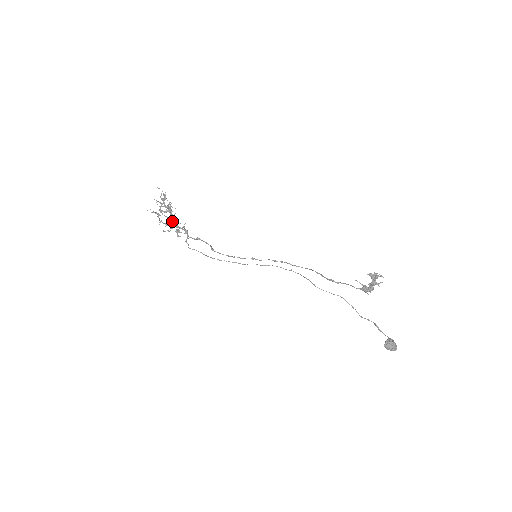
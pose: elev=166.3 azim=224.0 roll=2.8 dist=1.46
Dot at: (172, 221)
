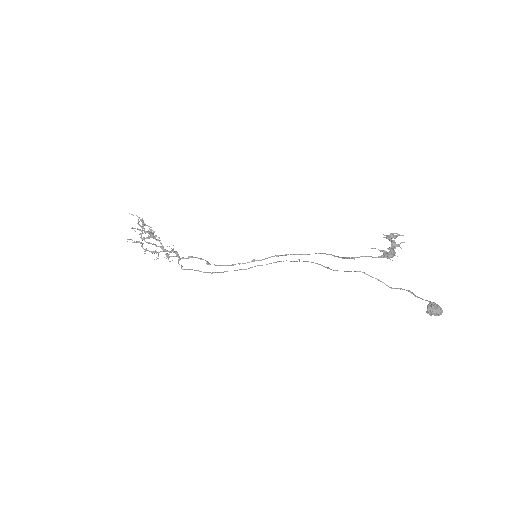
Dot at: (158, 246)
